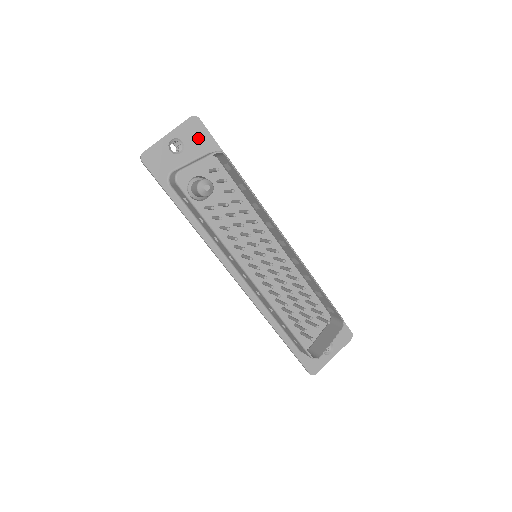
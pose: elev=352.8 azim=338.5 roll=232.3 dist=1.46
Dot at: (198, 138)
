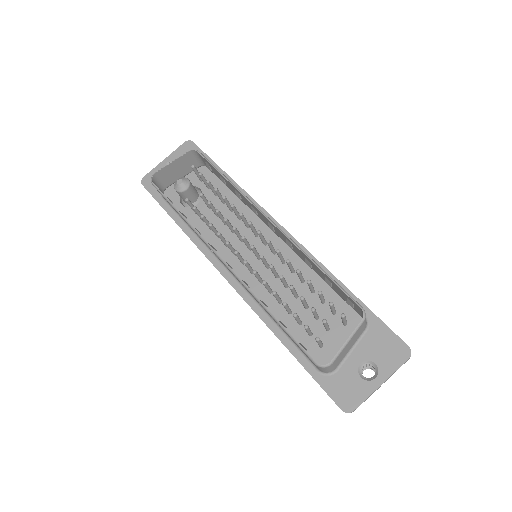
Dot at: occluded
